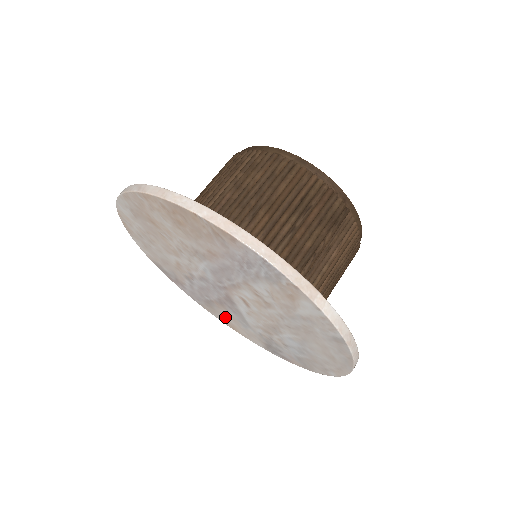
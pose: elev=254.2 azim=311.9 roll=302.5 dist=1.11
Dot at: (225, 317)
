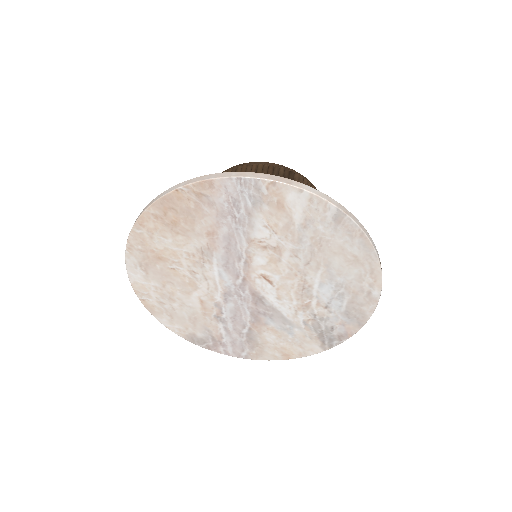
Dot at: (272, 344)
